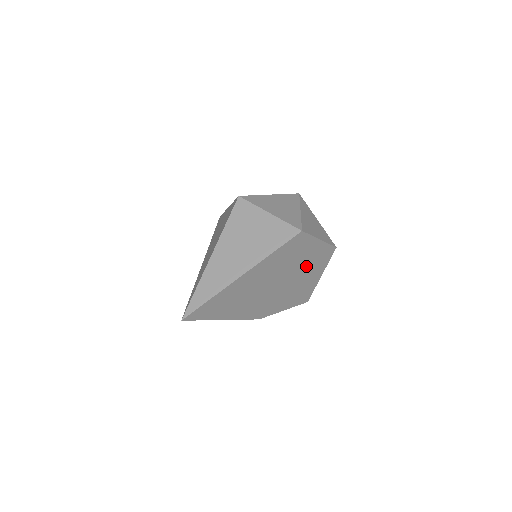
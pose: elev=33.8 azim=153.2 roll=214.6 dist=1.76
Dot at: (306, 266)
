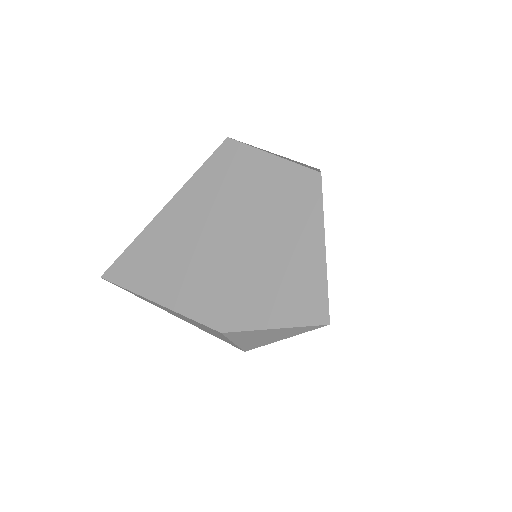
Dot at: (271, 211)
